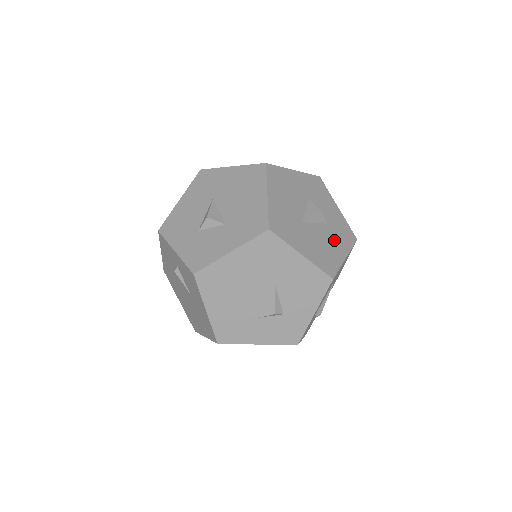
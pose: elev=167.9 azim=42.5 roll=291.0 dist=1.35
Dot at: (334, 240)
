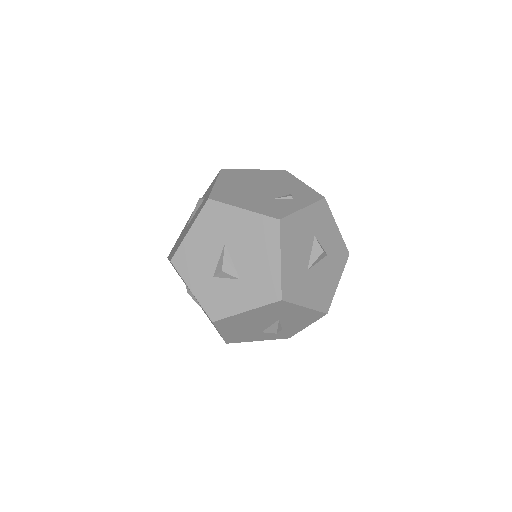
Dot at: (331, 270)
